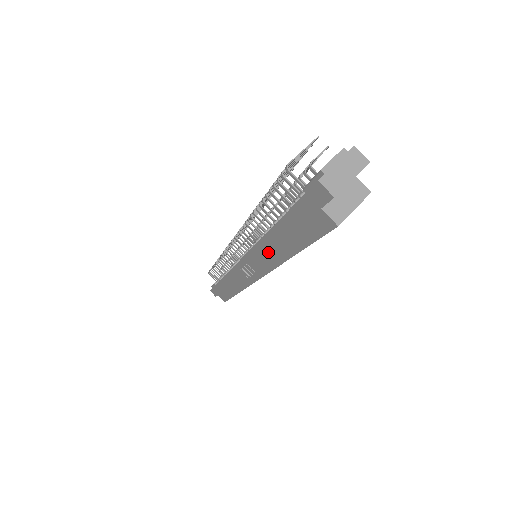
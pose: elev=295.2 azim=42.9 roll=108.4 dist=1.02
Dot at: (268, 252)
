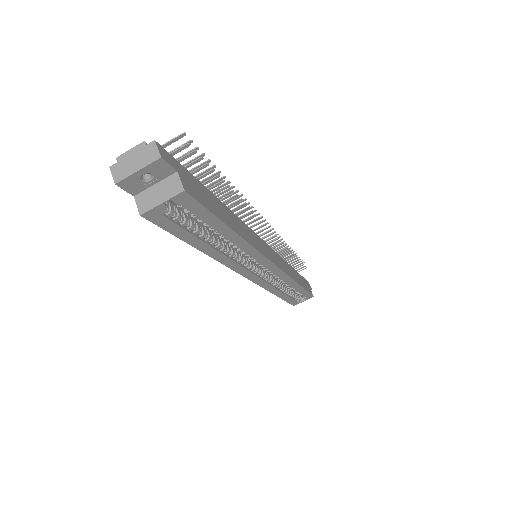
Dot at: occluded
